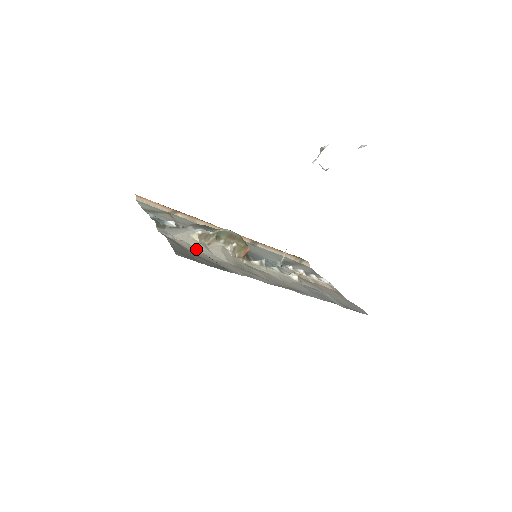
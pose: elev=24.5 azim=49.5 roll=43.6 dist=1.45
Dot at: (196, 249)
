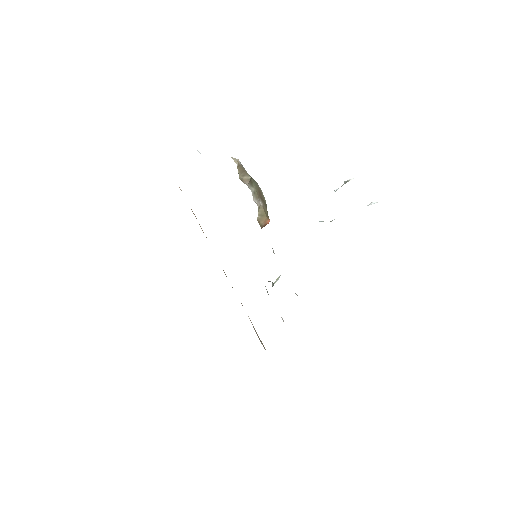
Dot at: occluded
